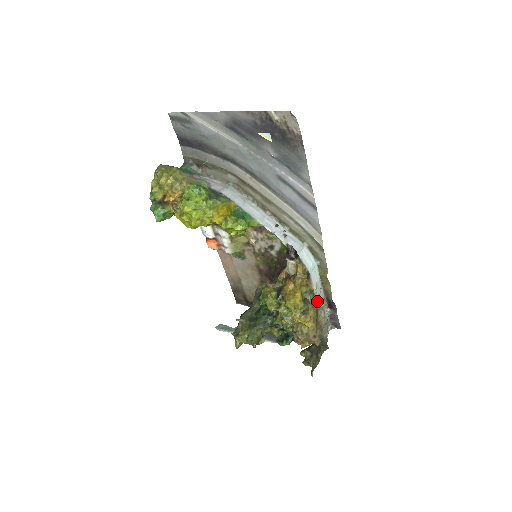
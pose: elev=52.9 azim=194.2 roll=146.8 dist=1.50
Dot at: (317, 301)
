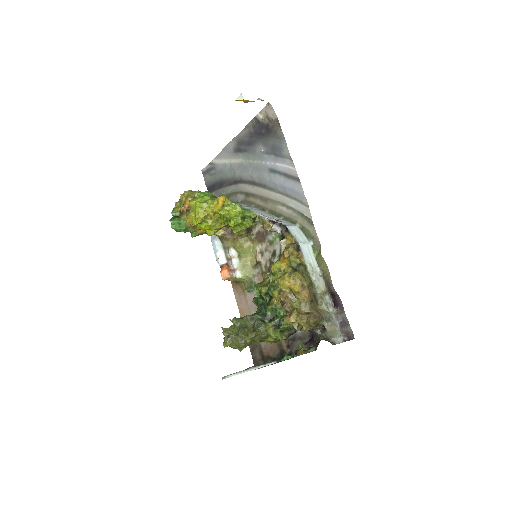
Dot at: (315, 287)
